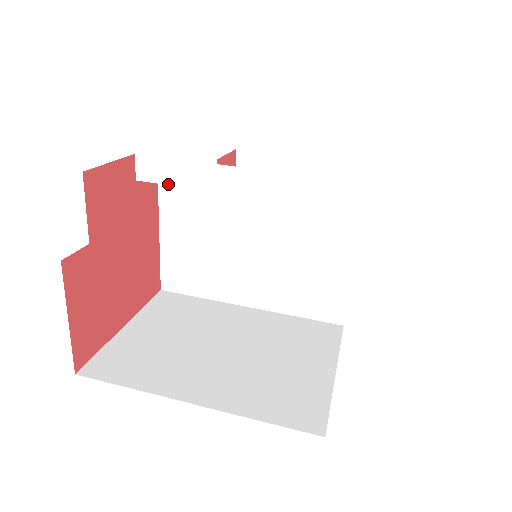
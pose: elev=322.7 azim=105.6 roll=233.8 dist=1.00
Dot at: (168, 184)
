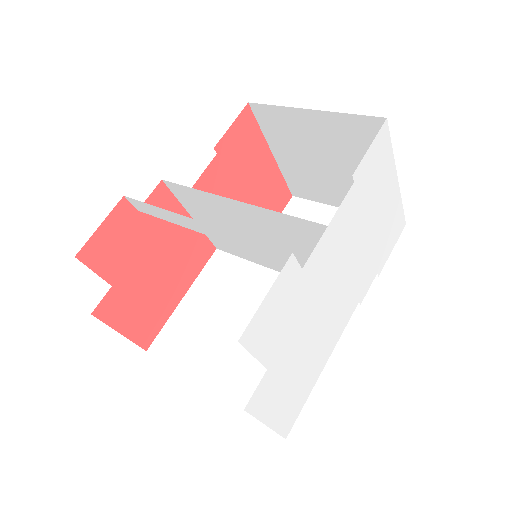
Dot at: (157, 217)
